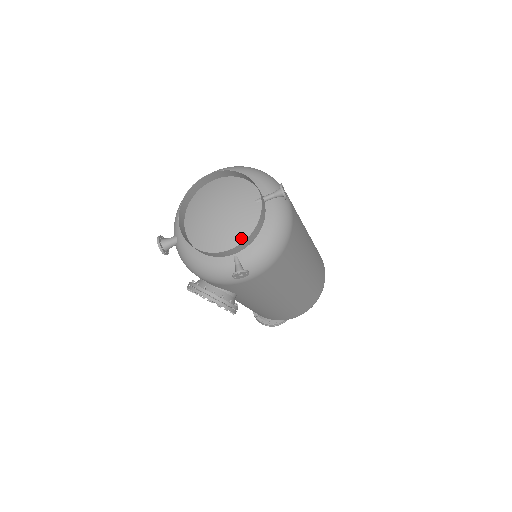
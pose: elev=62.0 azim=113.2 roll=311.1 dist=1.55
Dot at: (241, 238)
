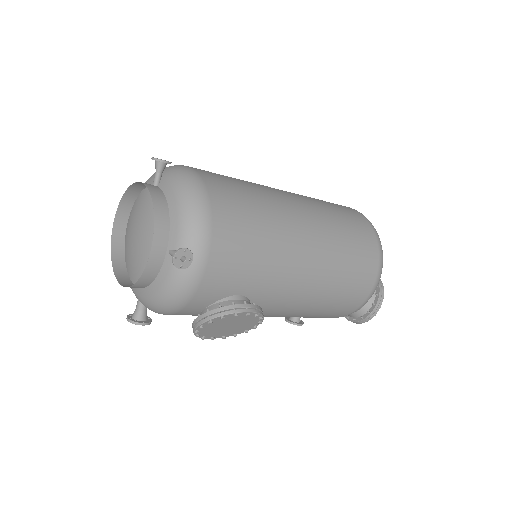
Dot at: occluded
